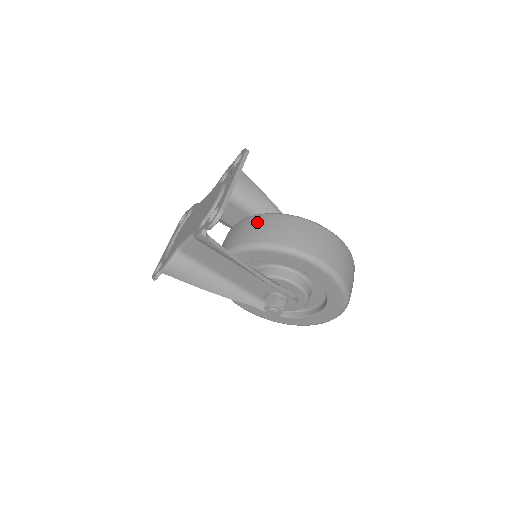
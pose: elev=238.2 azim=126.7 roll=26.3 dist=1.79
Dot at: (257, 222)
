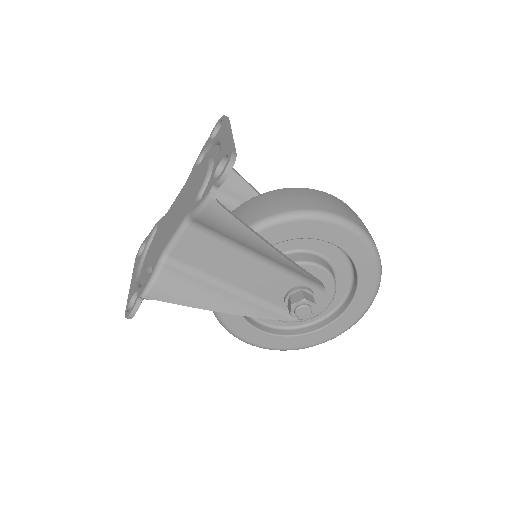
Dot at: (254, 203)
